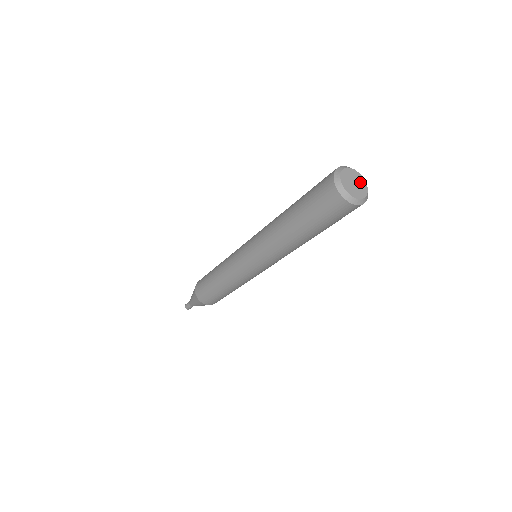
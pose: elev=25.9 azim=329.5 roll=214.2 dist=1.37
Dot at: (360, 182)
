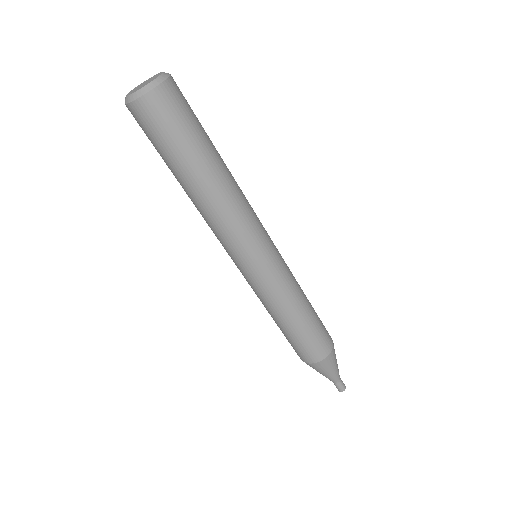
Dot at: (153, 78)
